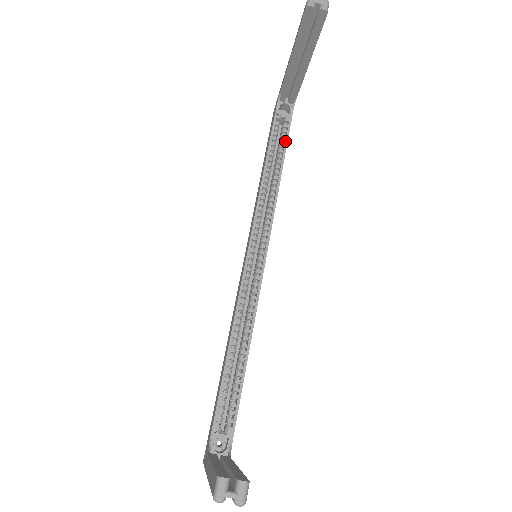
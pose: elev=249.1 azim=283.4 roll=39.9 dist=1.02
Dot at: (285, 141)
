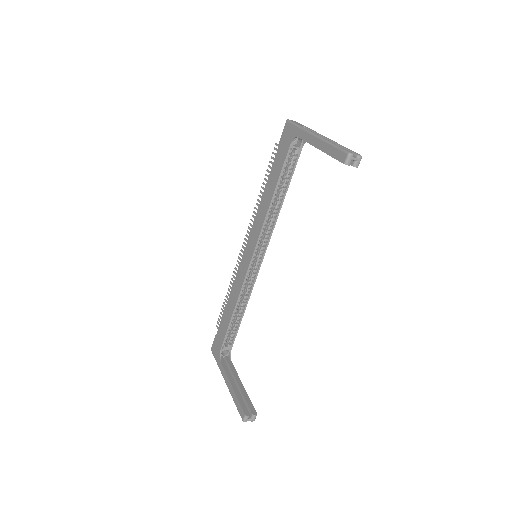
Dot at: (292, 173)
